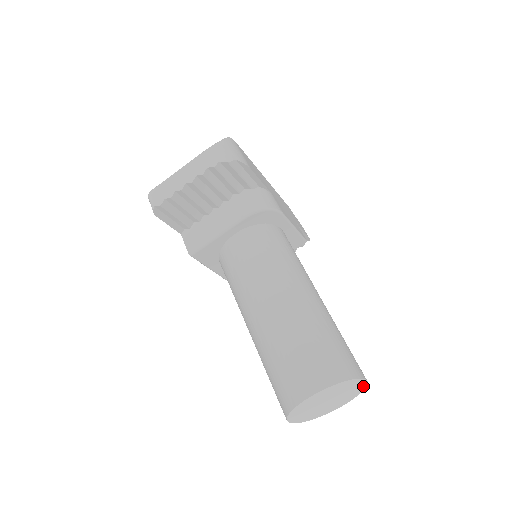
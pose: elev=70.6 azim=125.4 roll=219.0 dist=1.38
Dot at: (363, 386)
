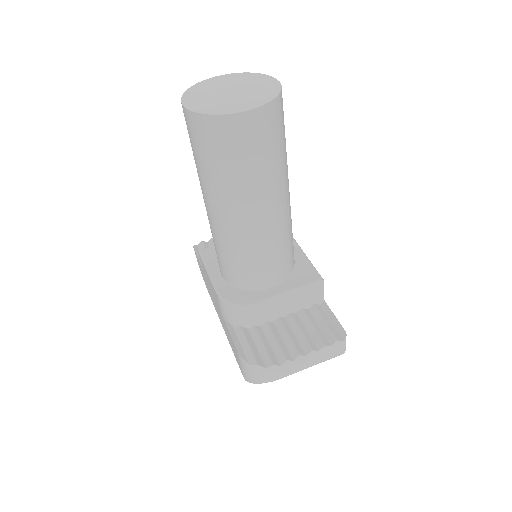
Dot at: (276, 89)
